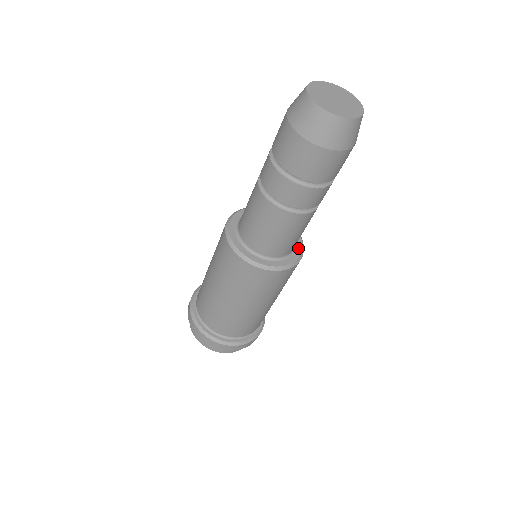
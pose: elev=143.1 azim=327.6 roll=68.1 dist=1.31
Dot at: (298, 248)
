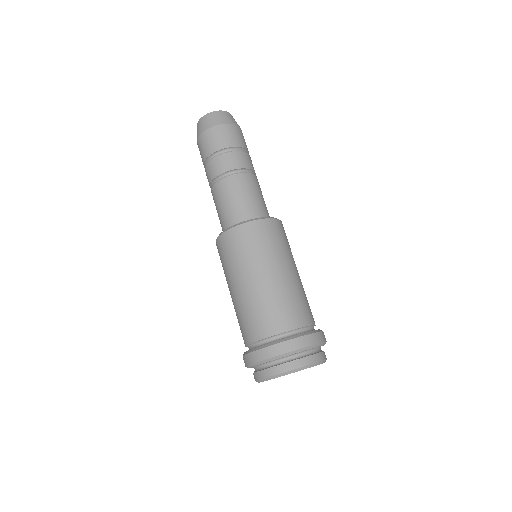
Dot at: occluded
